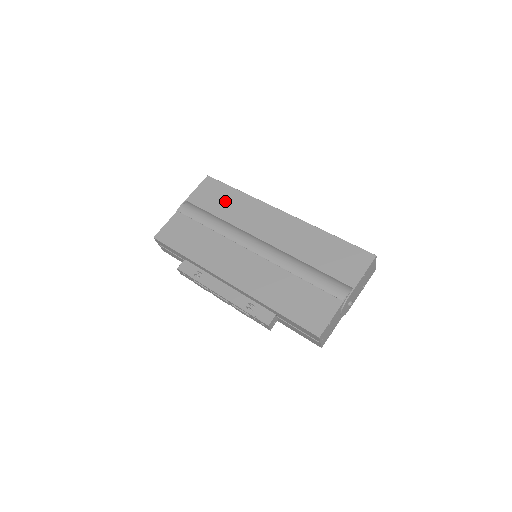
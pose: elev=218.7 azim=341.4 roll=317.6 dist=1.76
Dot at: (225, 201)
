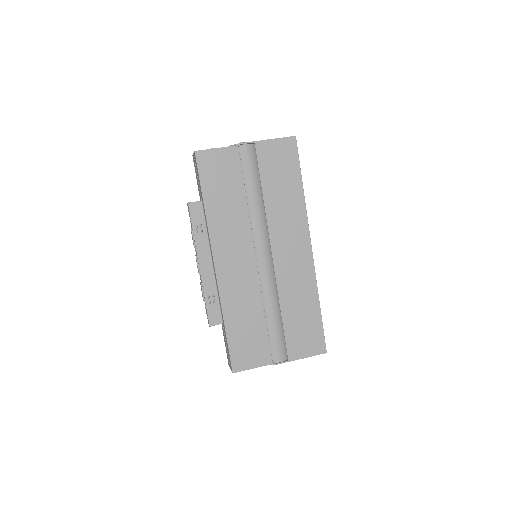
Dot at: (283, 184)
